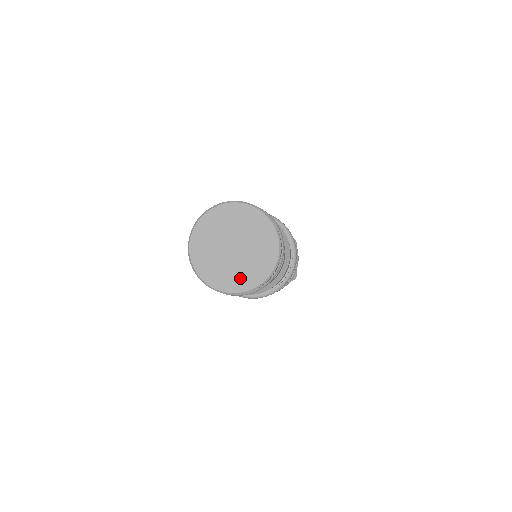
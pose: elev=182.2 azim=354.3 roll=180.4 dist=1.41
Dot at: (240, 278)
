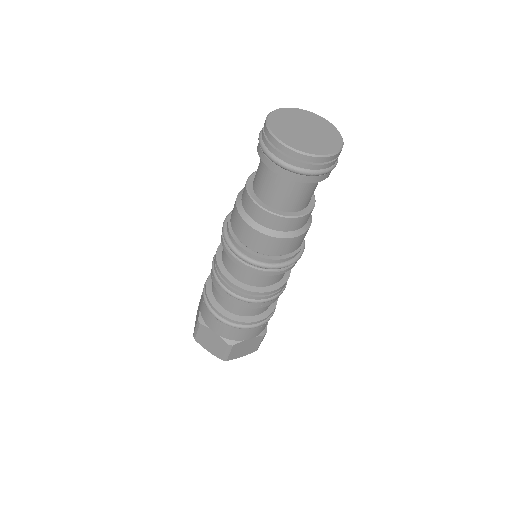
Dot at: (330, 141)
